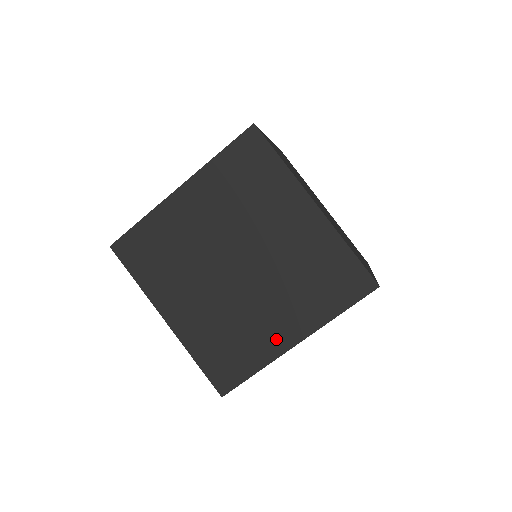
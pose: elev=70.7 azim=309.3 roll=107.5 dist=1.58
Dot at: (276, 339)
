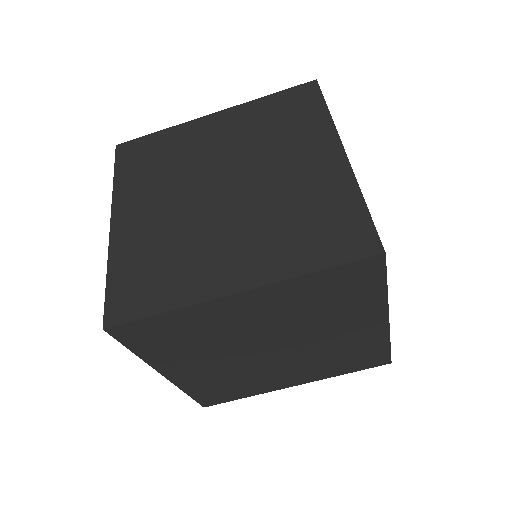
Dot at: (278, 384)
